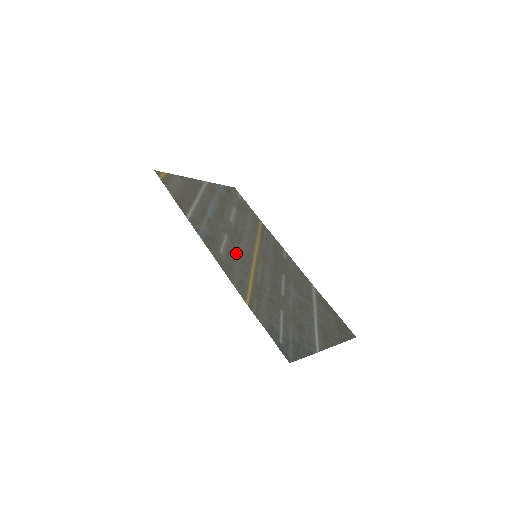
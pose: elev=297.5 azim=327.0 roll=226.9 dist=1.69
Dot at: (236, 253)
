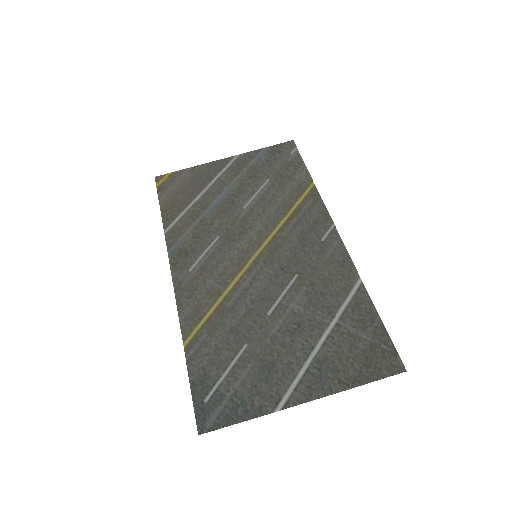
Dot at: (218, 262)
